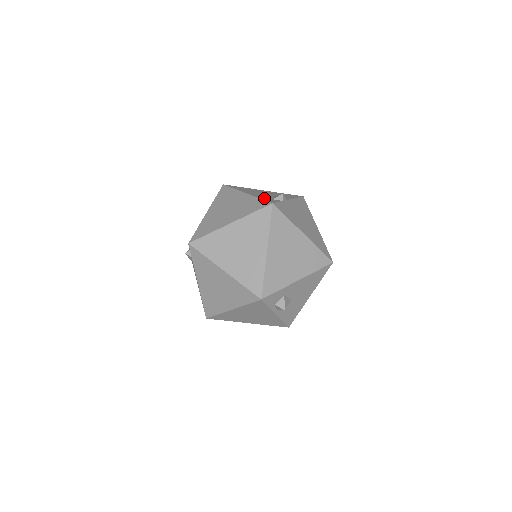
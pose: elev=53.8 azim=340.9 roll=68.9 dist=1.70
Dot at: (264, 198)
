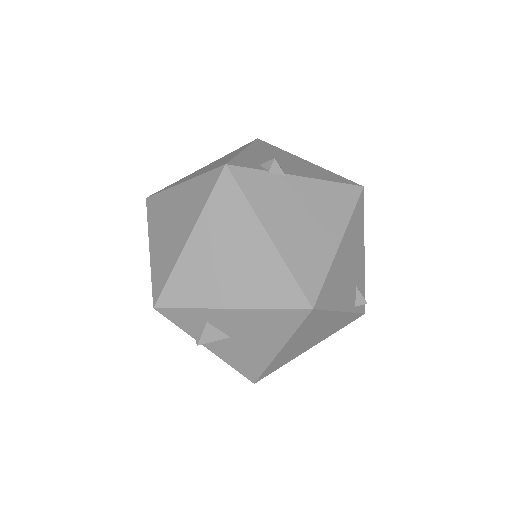
Dot at: (245, 159)
